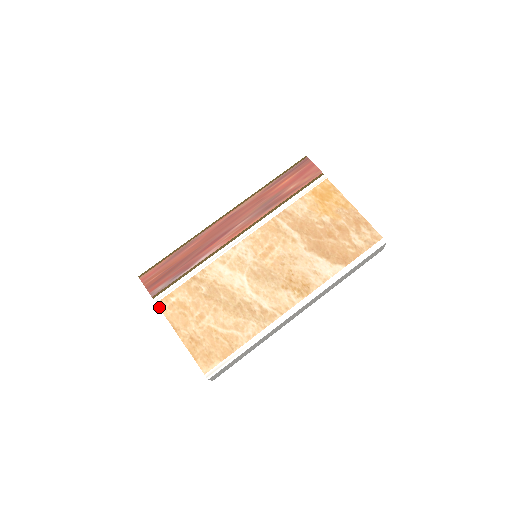
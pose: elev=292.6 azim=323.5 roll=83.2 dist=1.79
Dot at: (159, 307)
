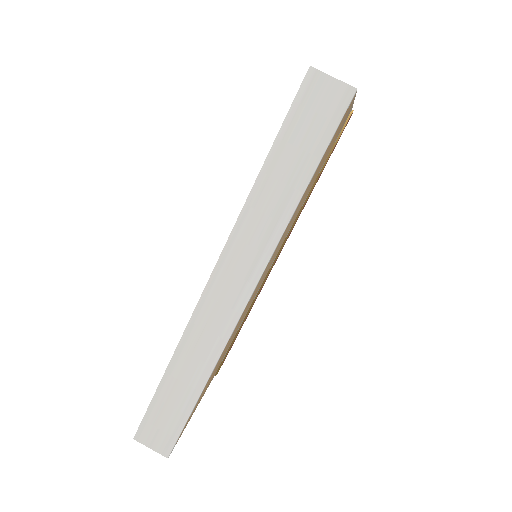
Dot at: occluded
